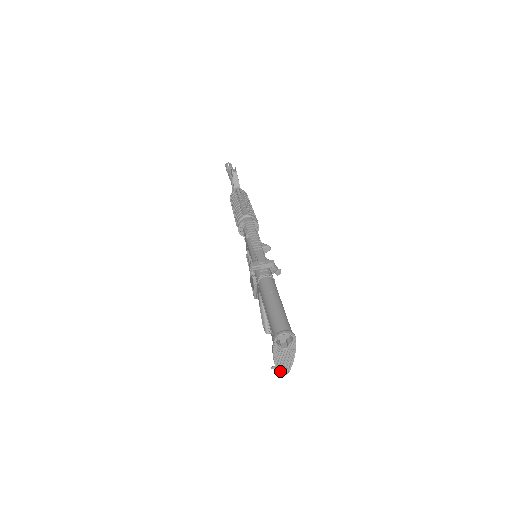
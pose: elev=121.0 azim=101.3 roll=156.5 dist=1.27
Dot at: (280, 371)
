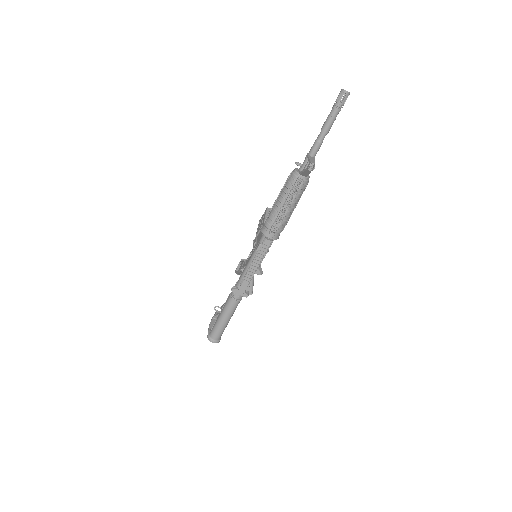
Dot at: occluded
